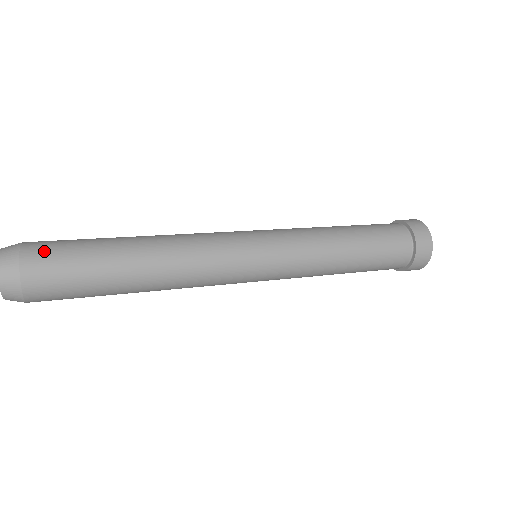
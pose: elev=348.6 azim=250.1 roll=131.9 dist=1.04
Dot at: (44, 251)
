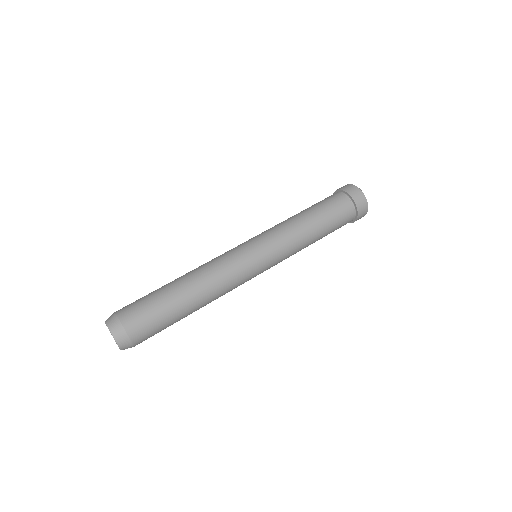
Dot at: (131, 311)
